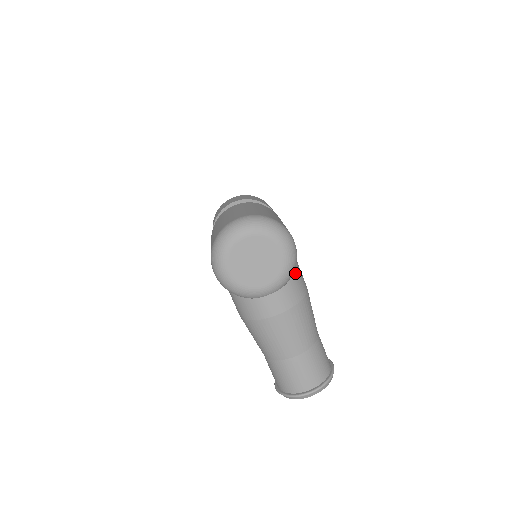
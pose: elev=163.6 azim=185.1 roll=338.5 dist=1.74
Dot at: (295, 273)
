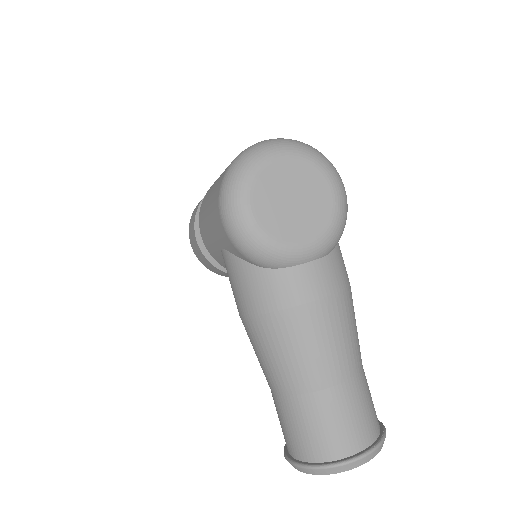
Dot at: (338, 245)
